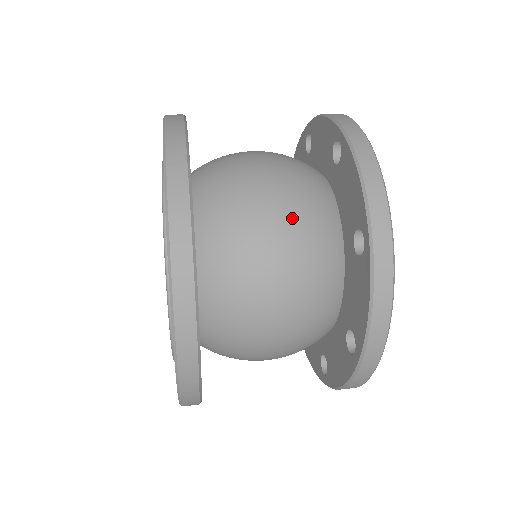
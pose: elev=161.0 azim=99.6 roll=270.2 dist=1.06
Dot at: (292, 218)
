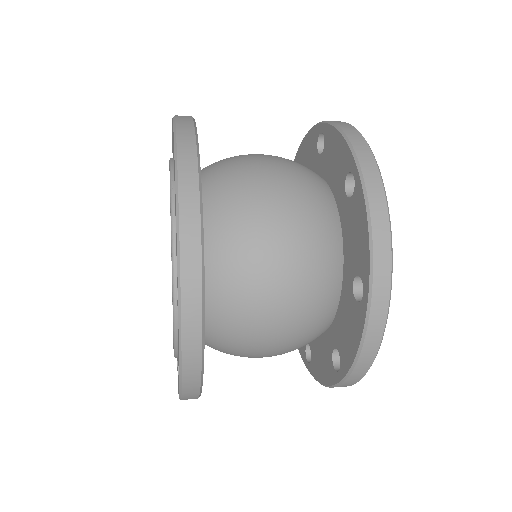
Dot at: (298, 258)
